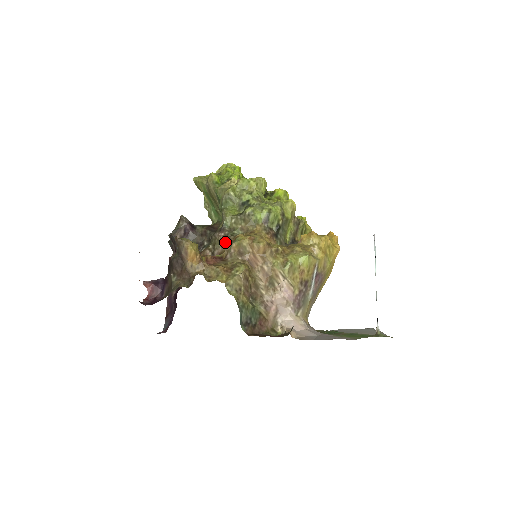
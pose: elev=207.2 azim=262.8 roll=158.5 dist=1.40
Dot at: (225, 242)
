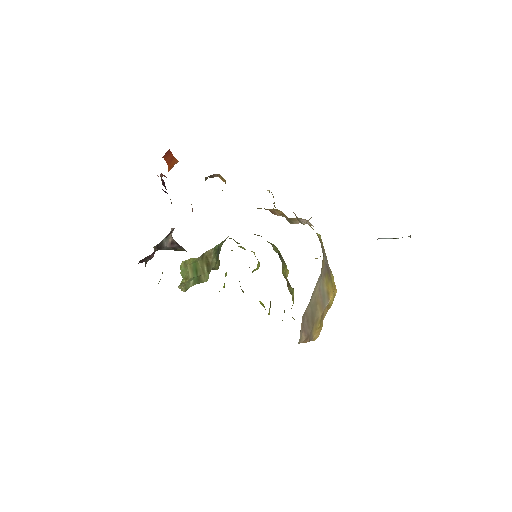
Dot at: occluded
